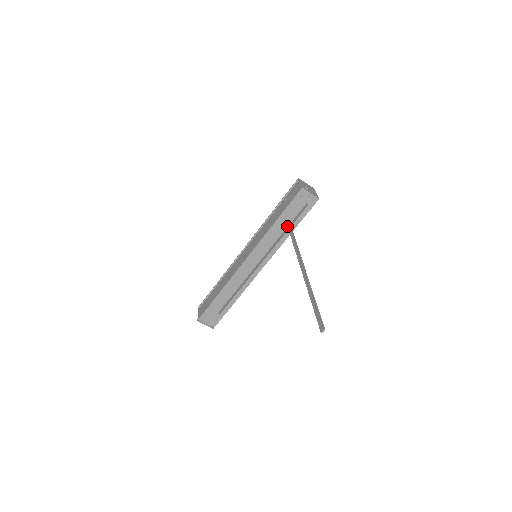
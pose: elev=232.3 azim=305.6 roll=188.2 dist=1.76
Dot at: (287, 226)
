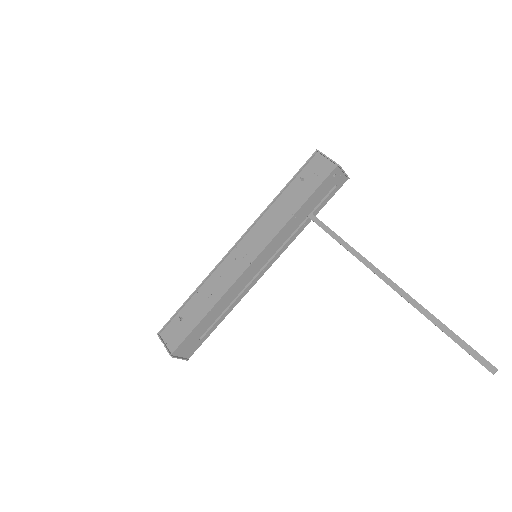
Dot at: (307, 215)
